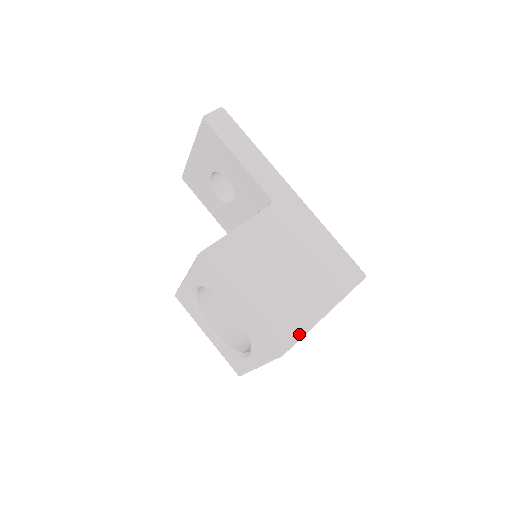
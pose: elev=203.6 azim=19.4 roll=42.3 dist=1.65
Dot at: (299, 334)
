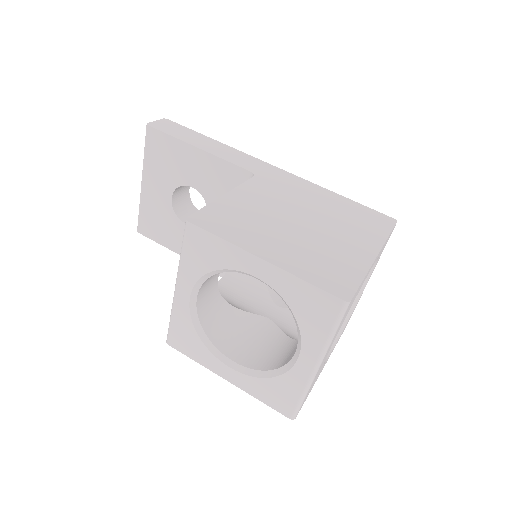
Dot at: (357, 276)
